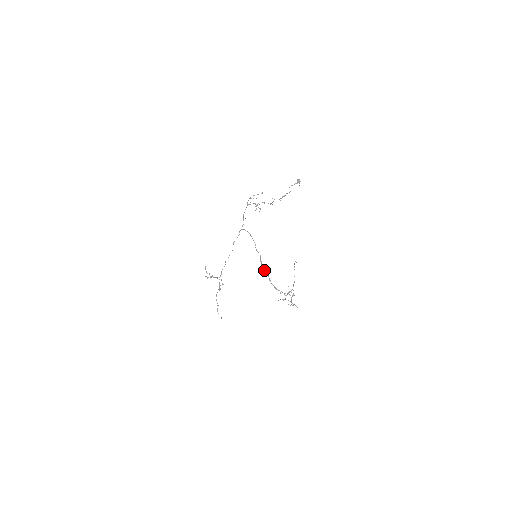
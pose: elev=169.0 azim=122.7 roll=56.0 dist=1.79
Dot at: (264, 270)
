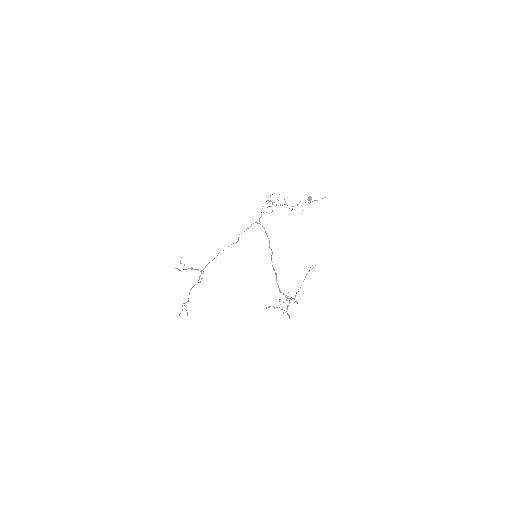
Dot at: occluded
